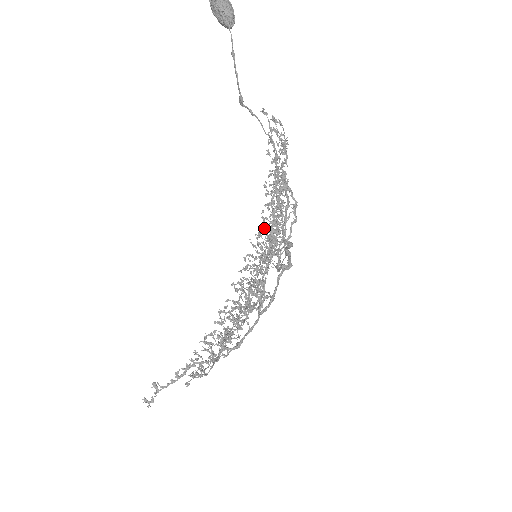
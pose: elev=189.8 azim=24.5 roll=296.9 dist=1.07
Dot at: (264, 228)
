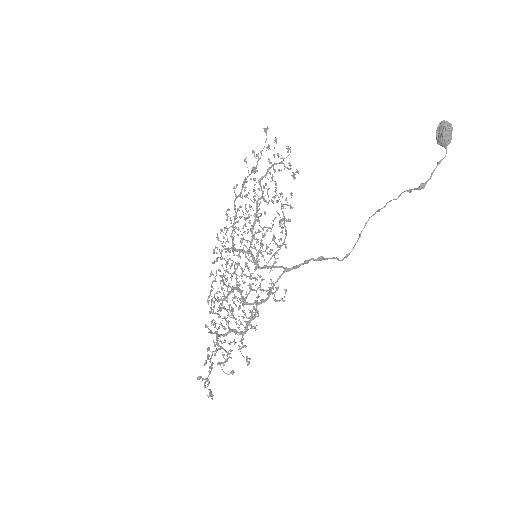
Dot at: occluded
